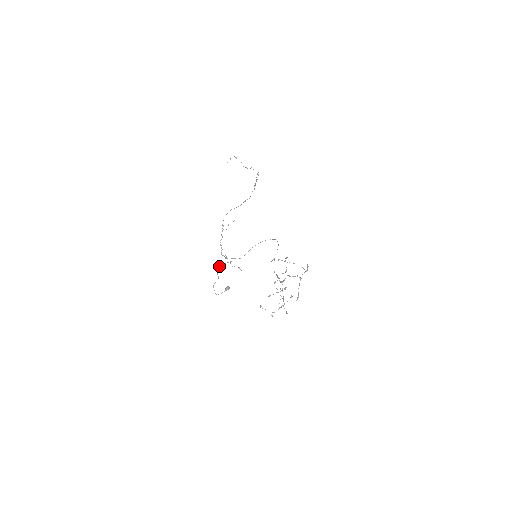
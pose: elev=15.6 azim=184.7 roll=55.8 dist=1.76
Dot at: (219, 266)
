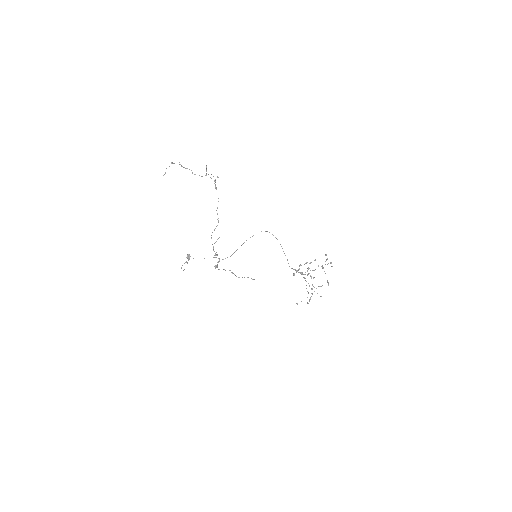
Dot at: occluded
